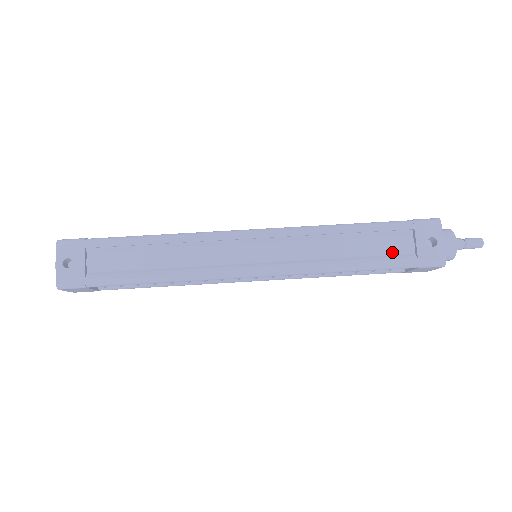
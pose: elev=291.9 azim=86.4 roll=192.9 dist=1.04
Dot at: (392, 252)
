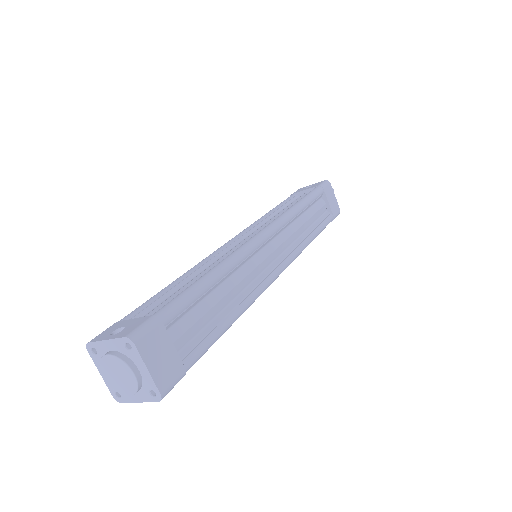
Dot at: occluded
